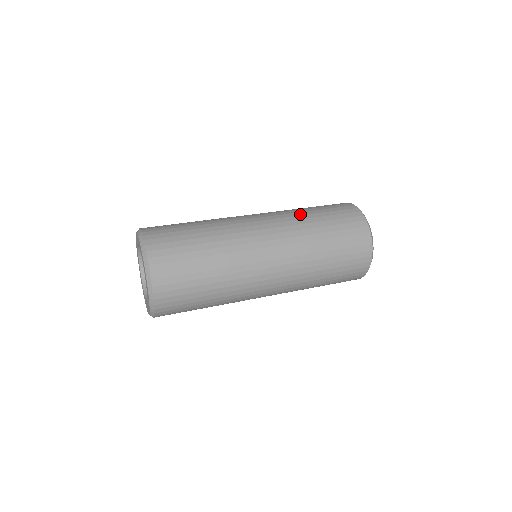
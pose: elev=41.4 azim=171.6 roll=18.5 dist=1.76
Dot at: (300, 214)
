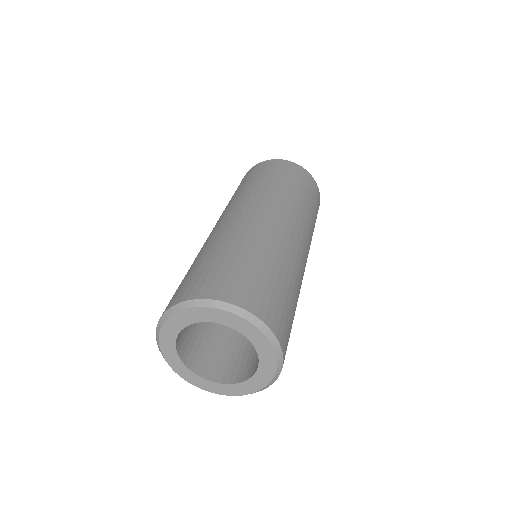
Dot at: (299, 201)
